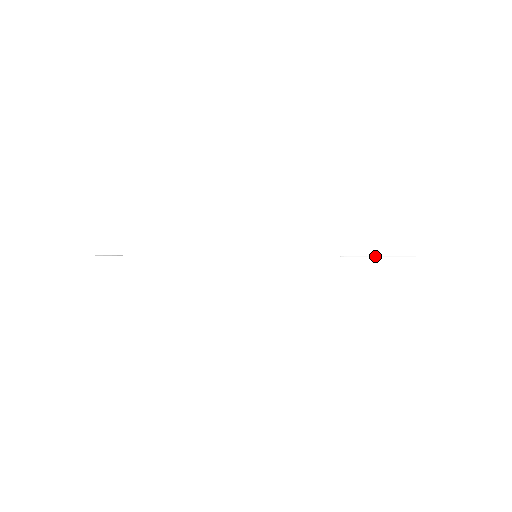
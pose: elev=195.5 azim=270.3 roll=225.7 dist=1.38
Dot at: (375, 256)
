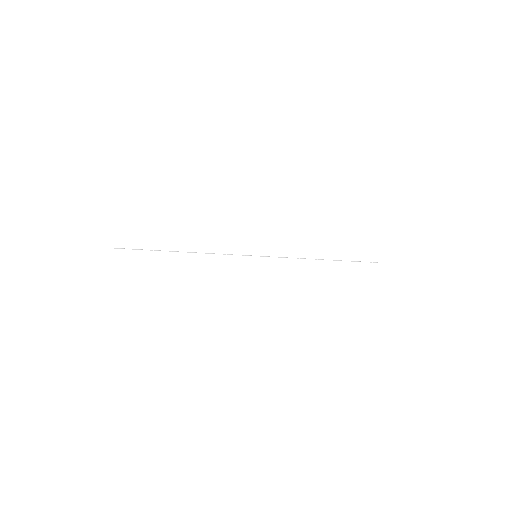
Dot at: occluded
